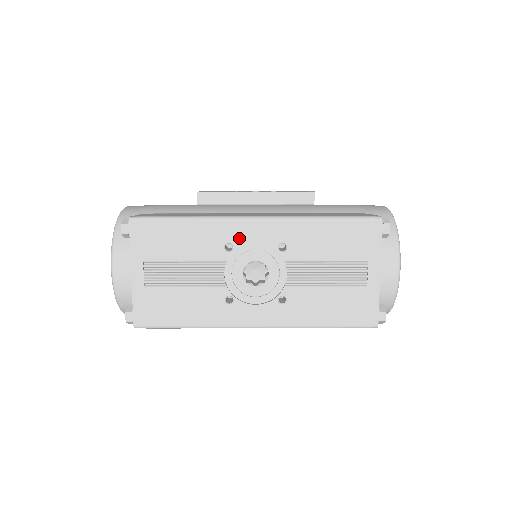
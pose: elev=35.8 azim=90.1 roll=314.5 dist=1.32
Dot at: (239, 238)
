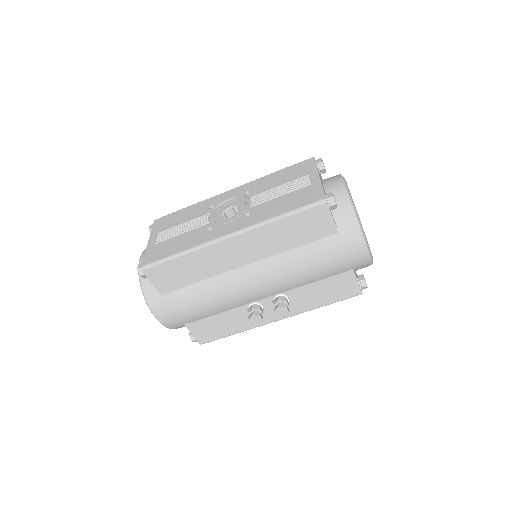
Dot at: (219, 201)
